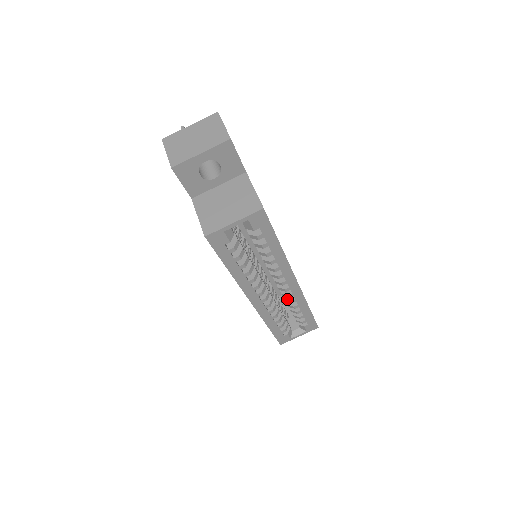
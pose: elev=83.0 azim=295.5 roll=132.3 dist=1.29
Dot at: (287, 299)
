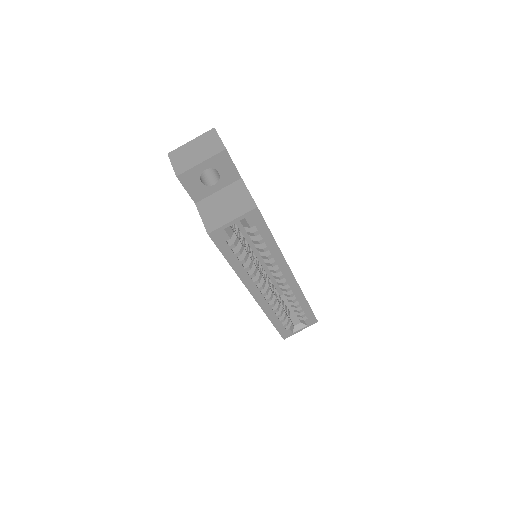
Dot at: (286, 293)
